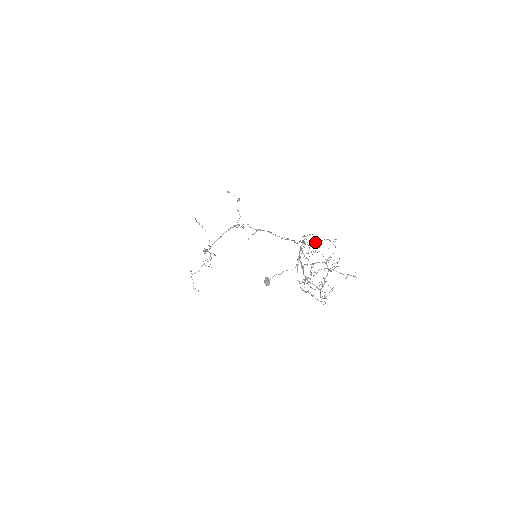
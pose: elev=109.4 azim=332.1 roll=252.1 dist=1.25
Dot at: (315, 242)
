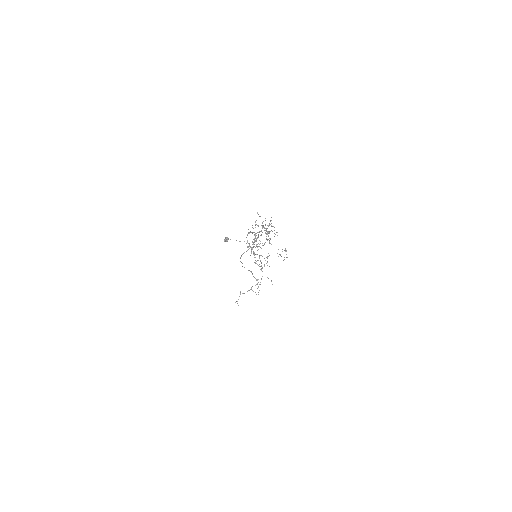
Dot at: occluded
